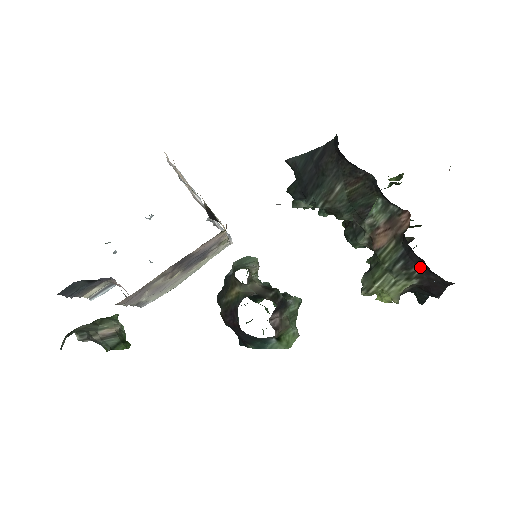
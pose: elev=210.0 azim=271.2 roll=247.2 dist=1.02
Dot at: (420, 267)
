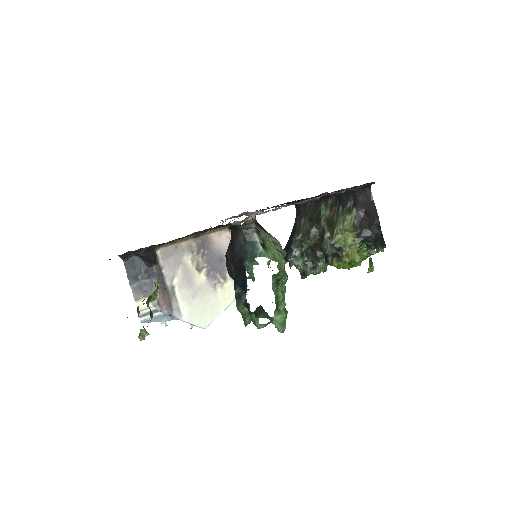
Dot at: (351, 201)
